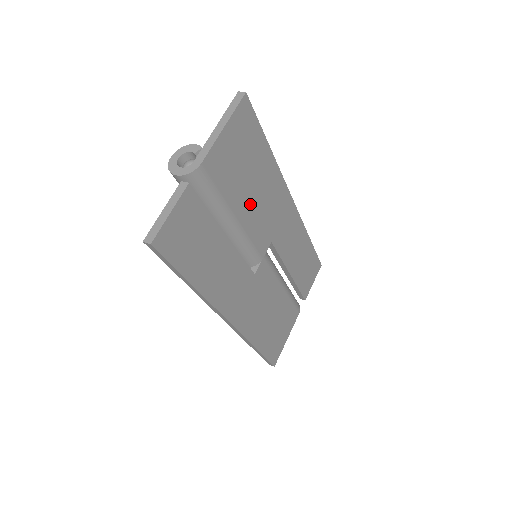
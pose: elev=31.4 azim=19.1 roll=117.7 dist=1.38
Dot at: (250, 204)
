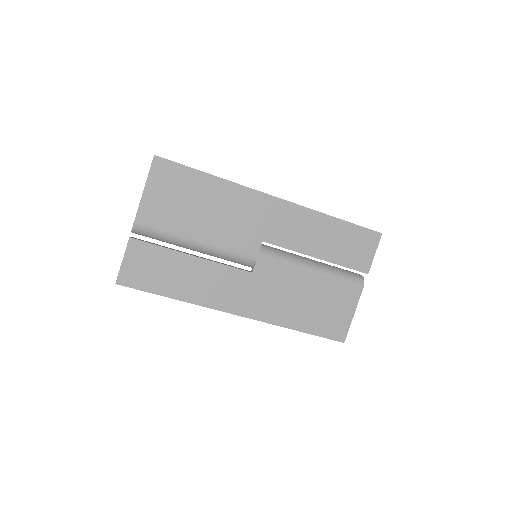
Dot at: (210, 224)
